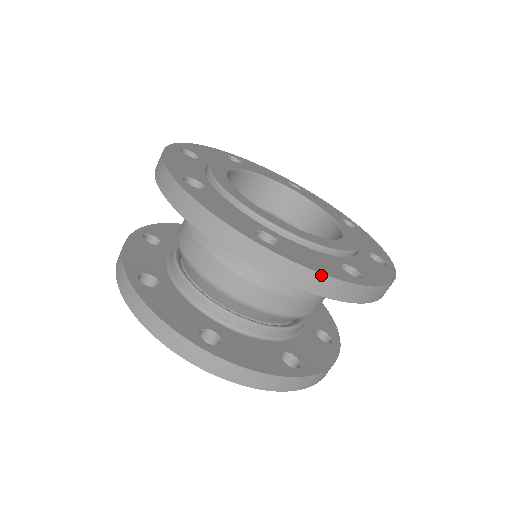
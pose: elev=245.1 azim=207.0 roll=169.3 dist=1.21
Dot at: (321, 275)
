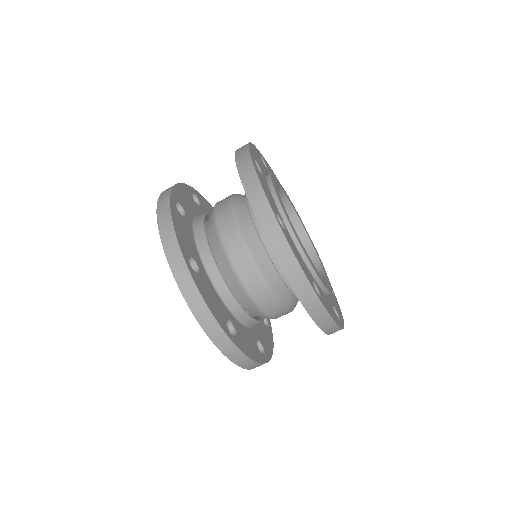
Dot at: (336, 324)
